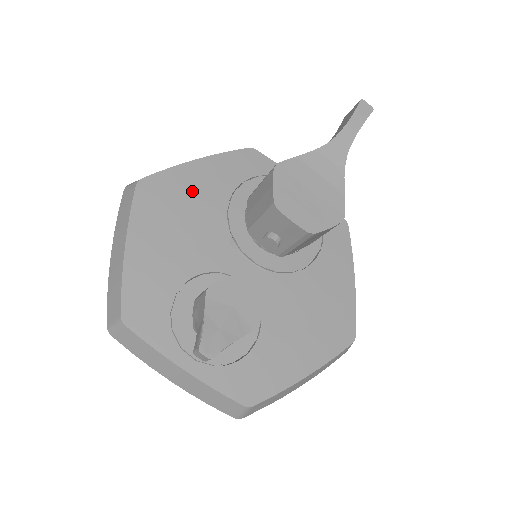
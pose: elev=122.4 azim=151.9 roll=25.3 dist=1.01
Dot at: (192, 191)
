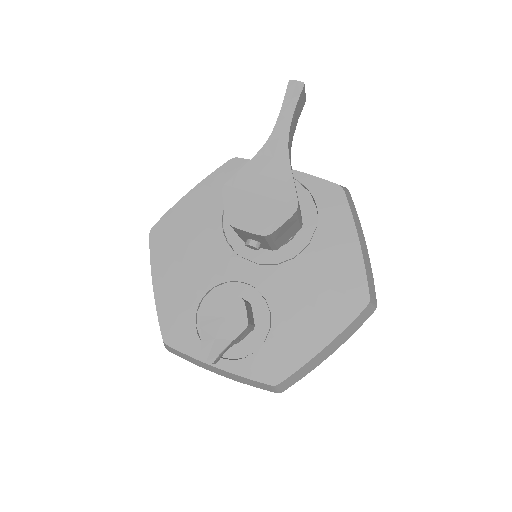
Dot at: (191, 221)
